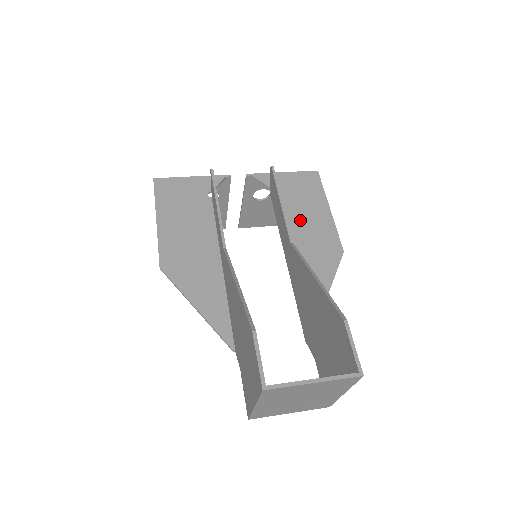
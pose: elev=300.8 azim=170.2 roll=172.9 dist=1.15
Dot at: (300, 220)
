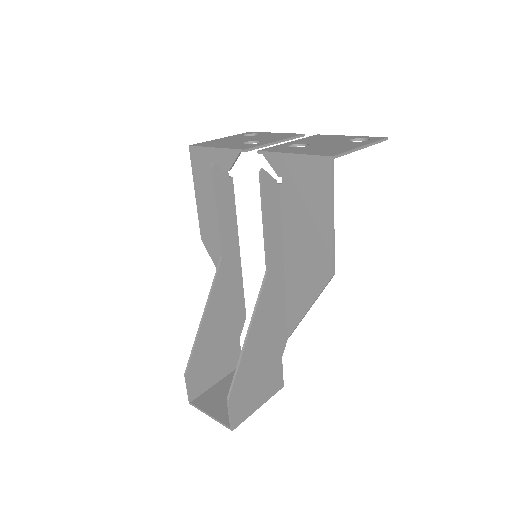
Dot at: (299, 226)
